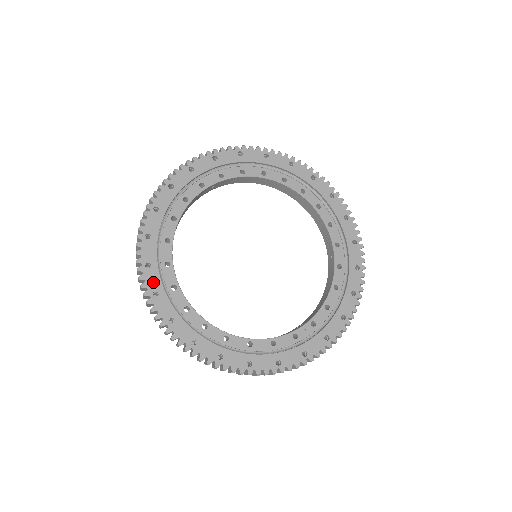
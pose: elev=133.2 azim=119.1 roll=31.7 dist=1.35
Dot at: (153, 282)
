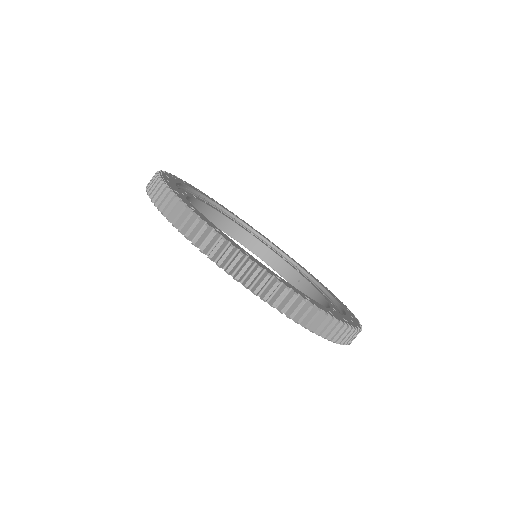
Dot at: (207, 221)
